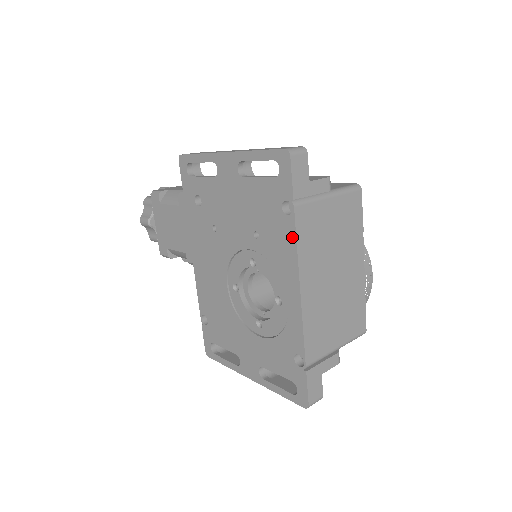
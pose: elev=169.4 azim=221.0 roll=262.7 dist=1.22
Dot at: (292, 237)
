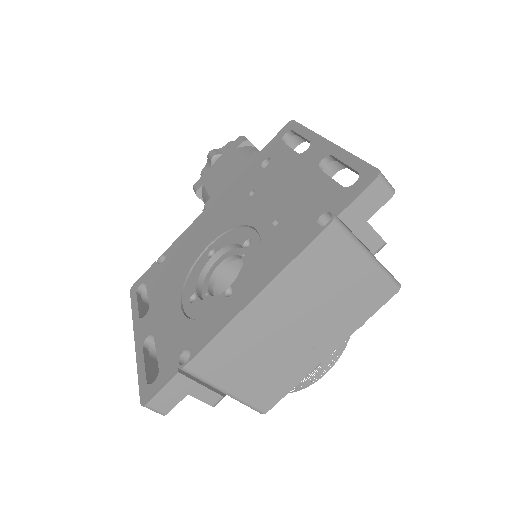
Dot at: (301, 246)
